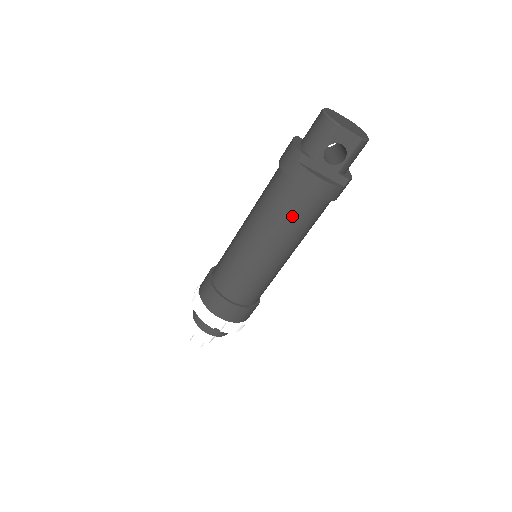
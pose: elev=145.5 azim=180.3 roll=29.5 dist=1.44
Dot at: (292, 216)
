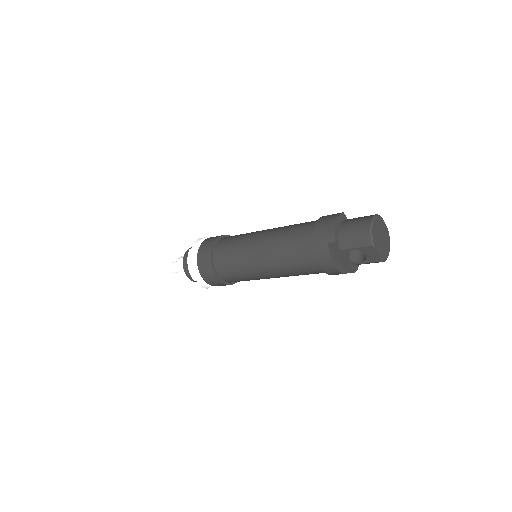
Dot at: (298, 267)
